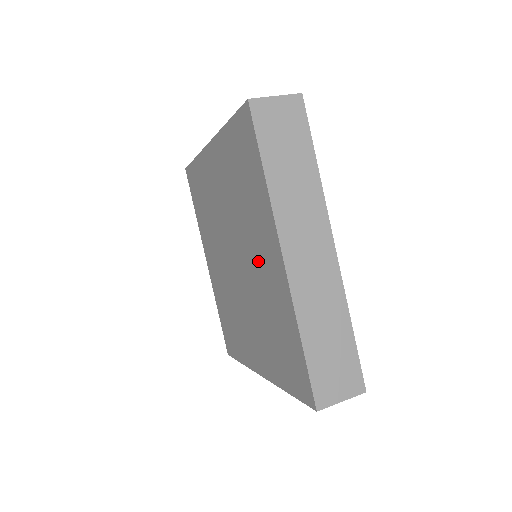
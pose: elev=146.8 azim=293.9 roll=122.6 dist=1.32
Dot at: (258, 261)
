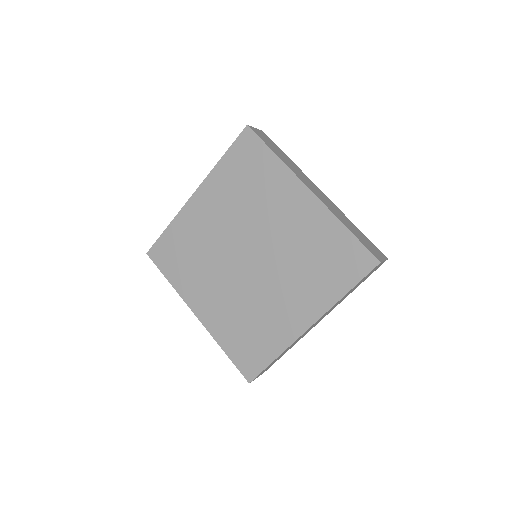
Dot at: (282, 222)
